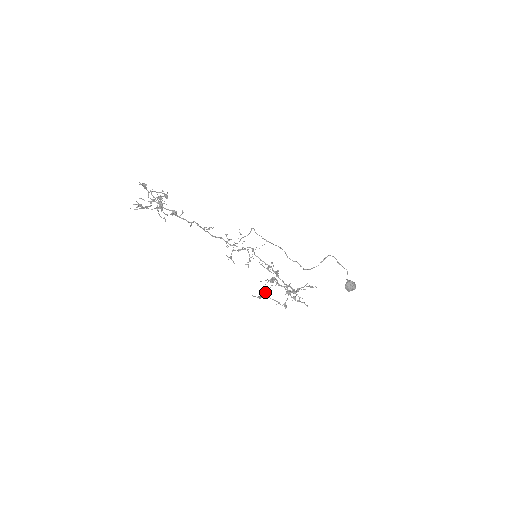
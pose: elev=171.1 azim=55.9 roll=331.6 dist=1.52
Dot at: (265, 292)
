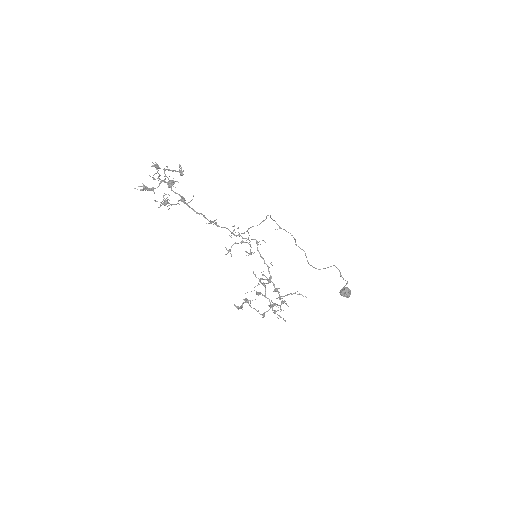
Dot at: (247, 301)
